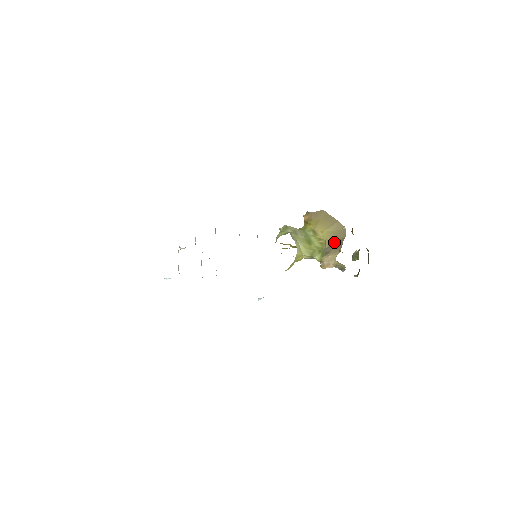
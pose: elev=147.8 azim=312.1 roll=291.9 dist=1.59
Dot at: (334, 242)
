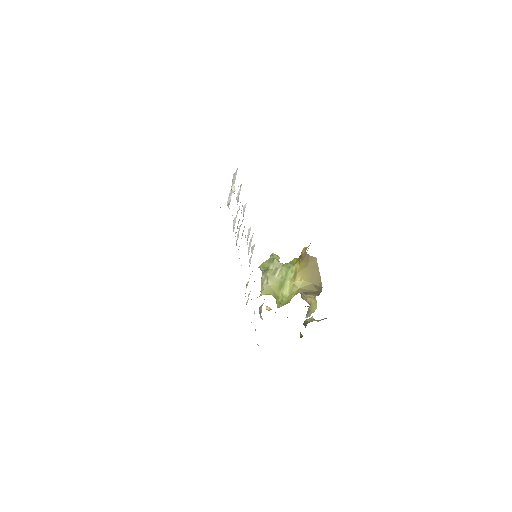
Dot at: (309, 291)
